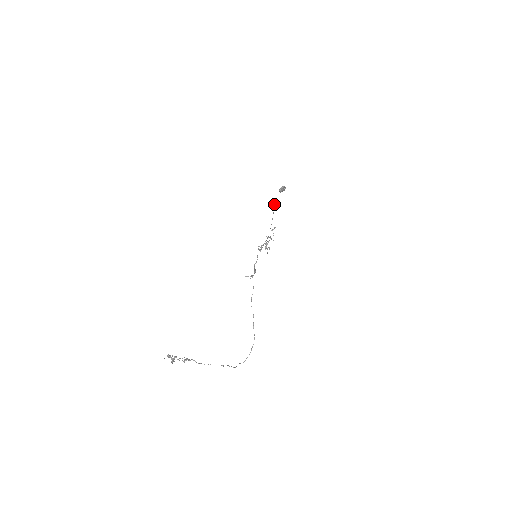
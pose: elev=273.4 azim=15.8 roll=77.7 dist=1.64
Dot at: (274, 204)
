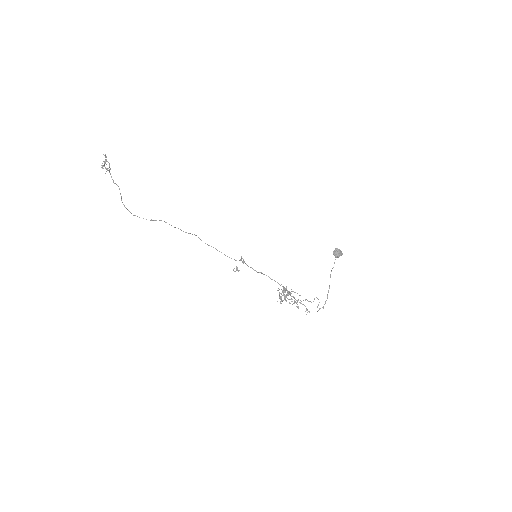
Dot at: occluded
